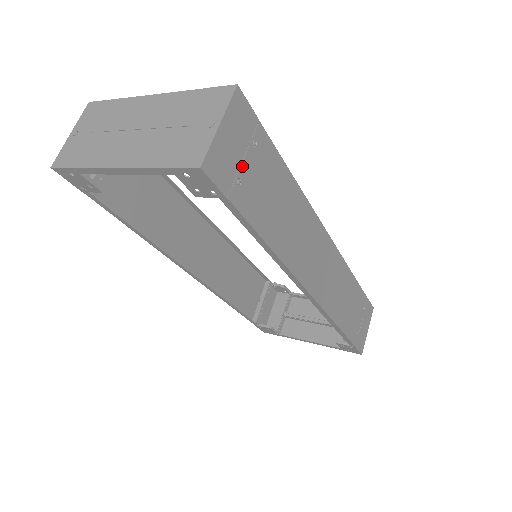
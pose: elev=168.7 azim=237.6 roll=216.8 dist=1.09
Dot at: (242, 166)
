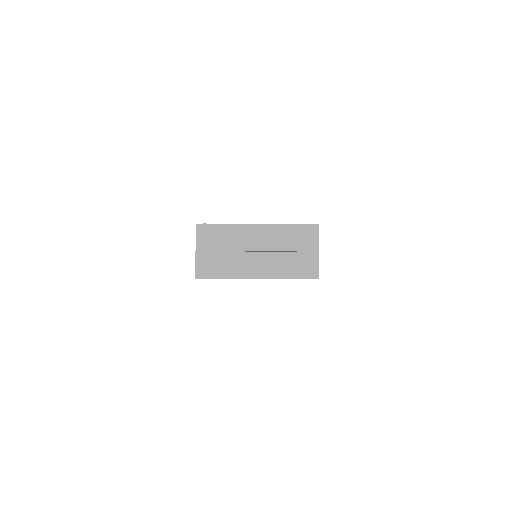
Dot at: occluded
